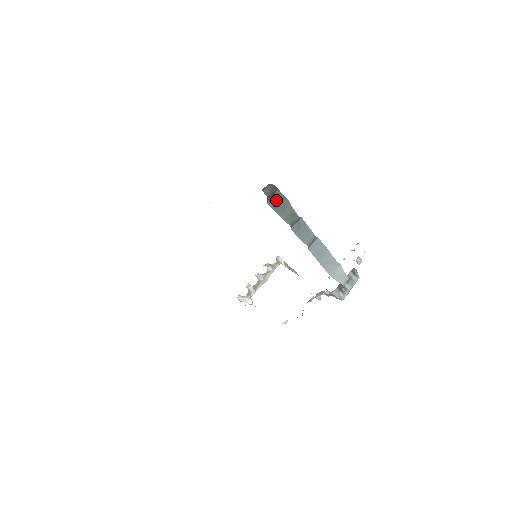
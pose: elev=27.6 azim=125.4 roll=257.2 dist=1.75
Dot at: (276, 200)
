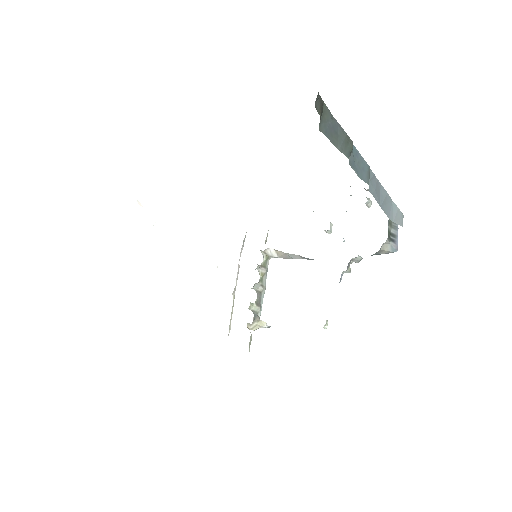
Dot at: (325, 122)
